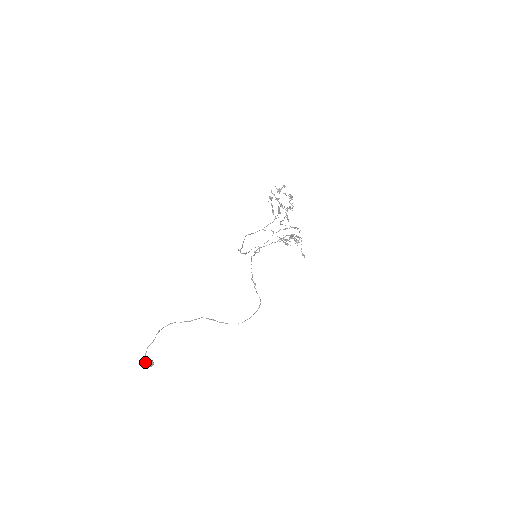
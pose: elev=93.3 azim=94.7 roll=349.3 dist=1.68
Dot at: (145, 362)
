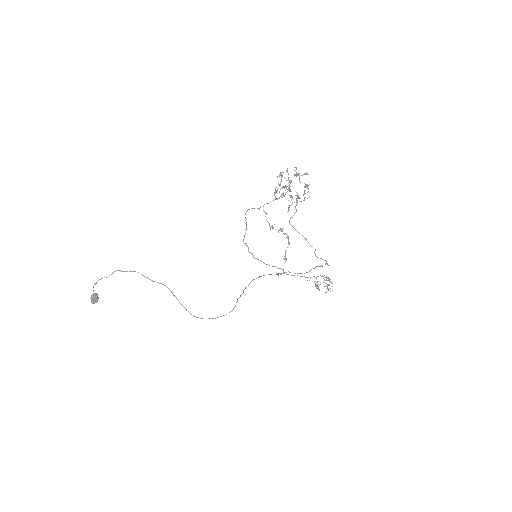
Dot at: (91, 295)
